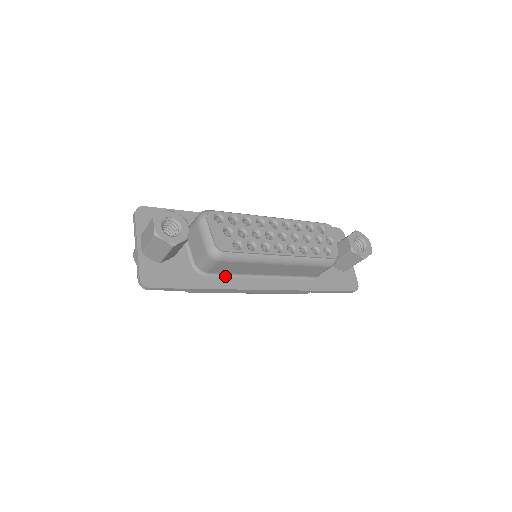
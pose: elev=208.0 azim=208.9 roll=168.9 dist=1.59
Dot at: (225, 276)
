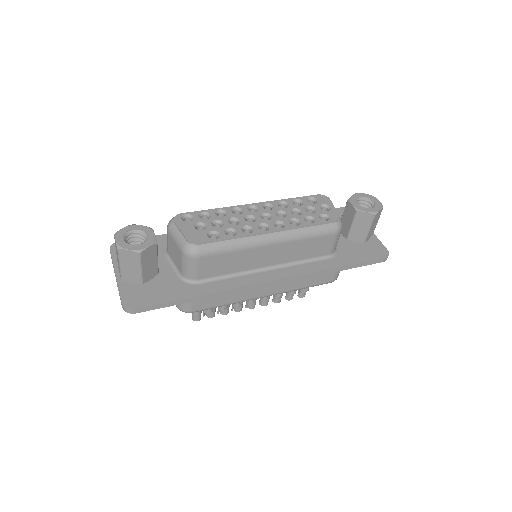
Dot at: (220, 279)
